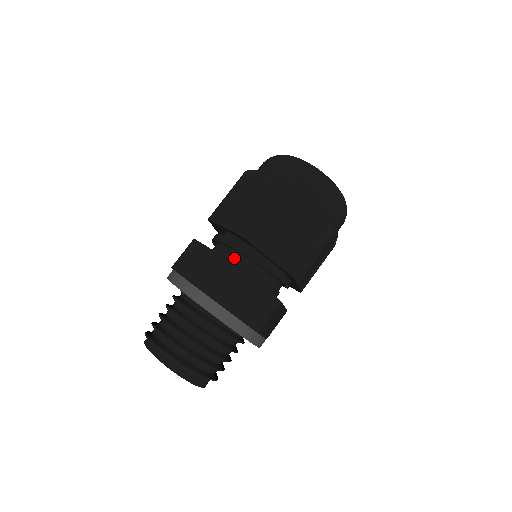
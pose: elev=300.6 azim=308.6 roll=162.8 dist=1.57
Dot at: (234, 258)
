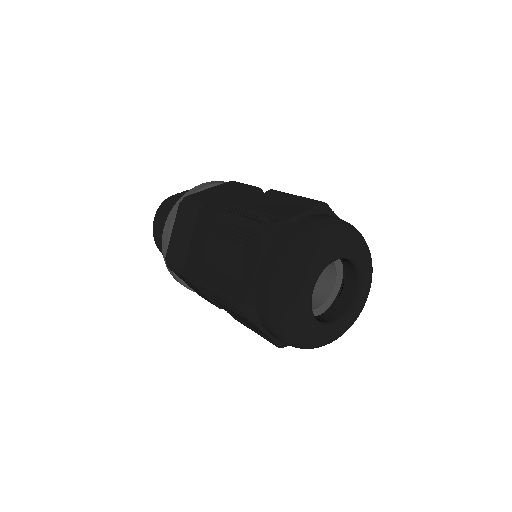
Dot at: occluded
